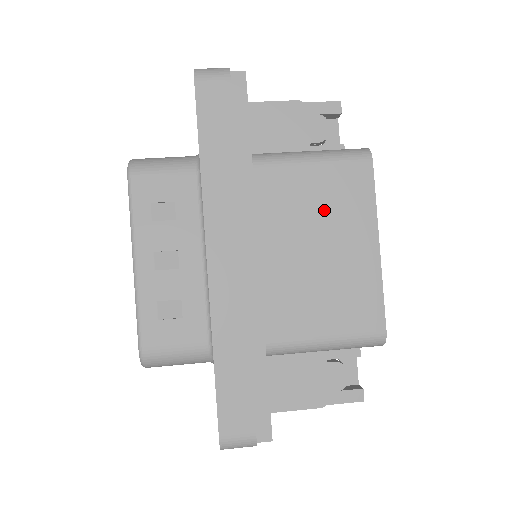
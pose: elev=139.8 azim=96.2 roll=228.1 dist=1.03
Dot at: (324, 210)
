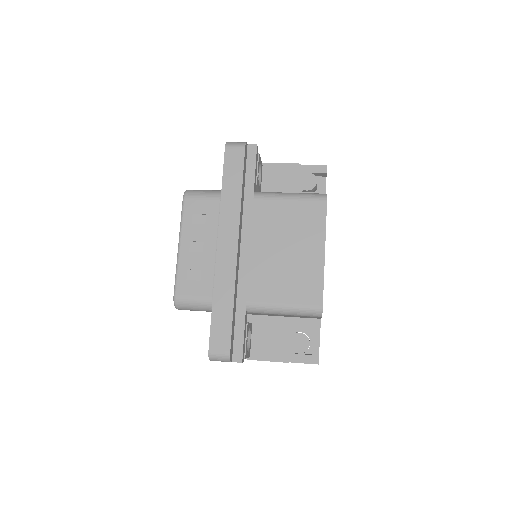
Dot at: (293, 228)
